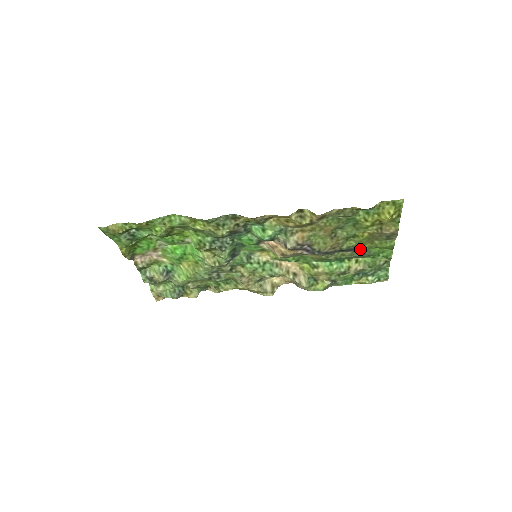
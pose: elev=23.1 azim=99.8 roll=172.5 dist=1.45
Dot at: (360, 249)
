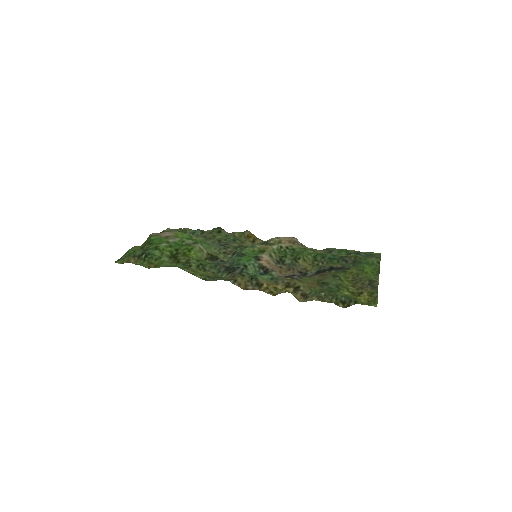
Dot at: (349, 267)
